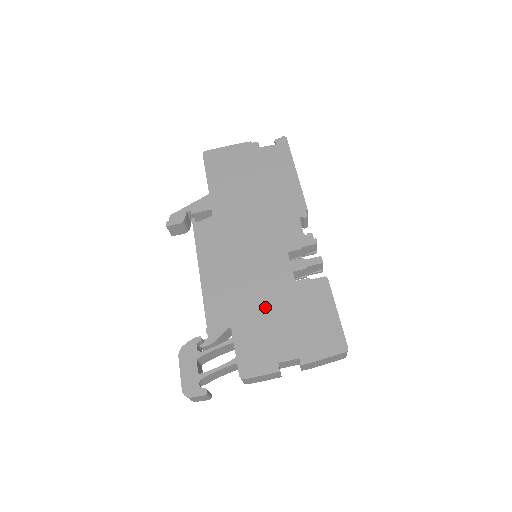
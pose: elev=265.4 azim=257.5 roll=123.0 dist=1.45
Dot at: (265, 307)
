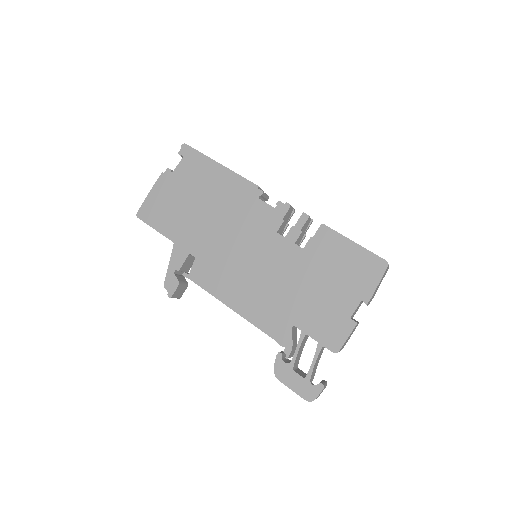
Dot at: (302, 288)
